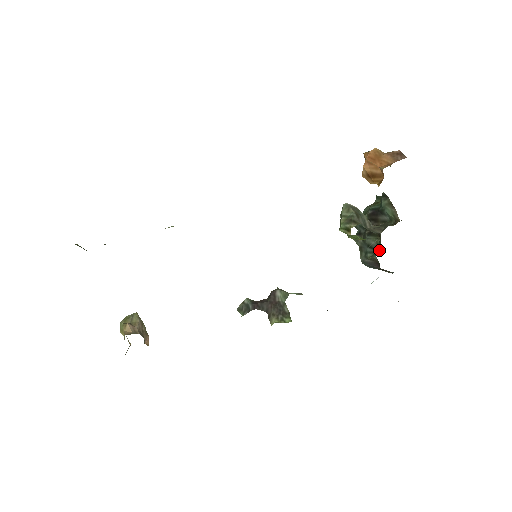
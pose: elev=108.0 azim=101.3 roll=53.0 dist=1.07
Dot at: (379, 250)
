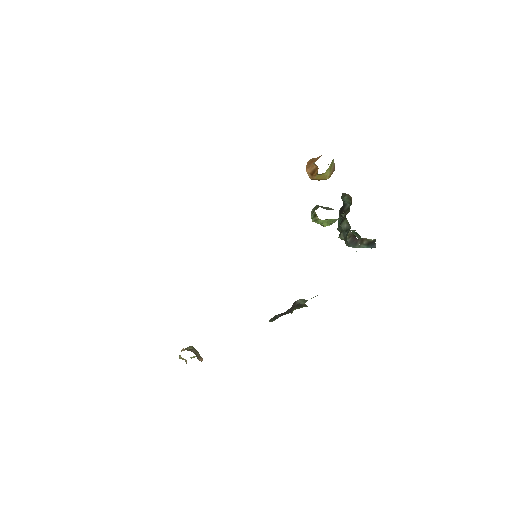
Dot at: (350, 226)
